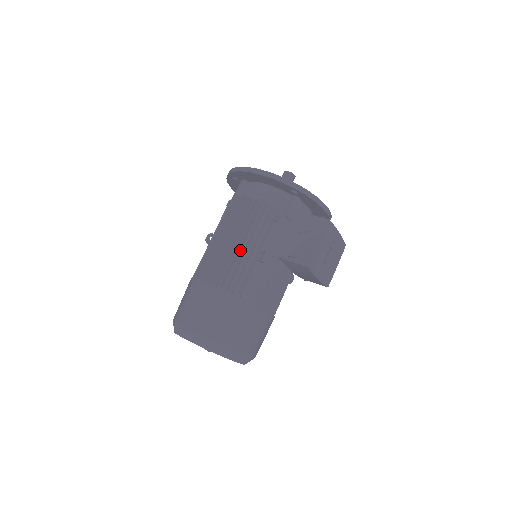
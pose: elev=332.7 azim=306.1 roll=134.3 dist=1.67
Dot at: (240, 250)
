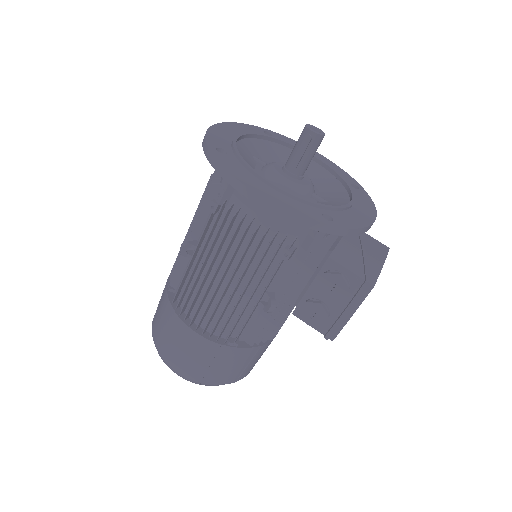
Dot at: (234, 293)
